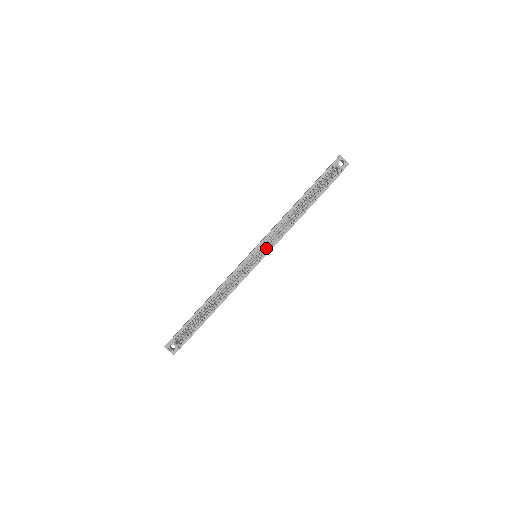
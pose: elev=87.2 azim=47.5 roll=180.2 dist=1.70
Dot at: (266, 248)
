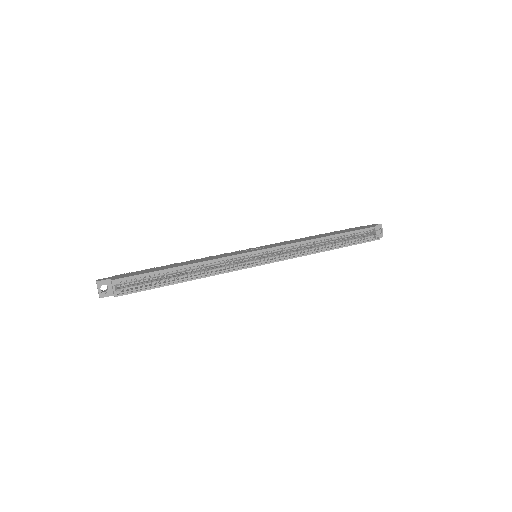
Dot at: (275, 256)
